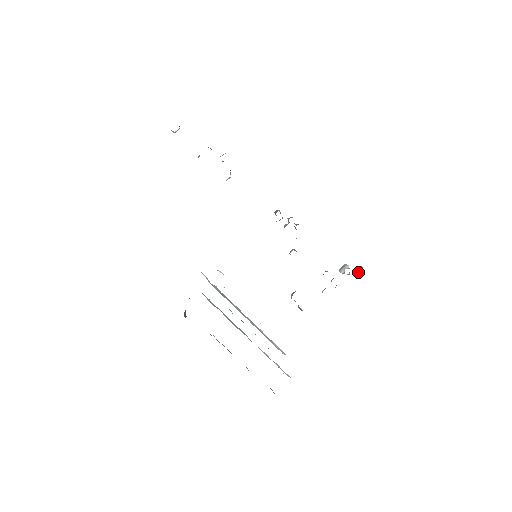
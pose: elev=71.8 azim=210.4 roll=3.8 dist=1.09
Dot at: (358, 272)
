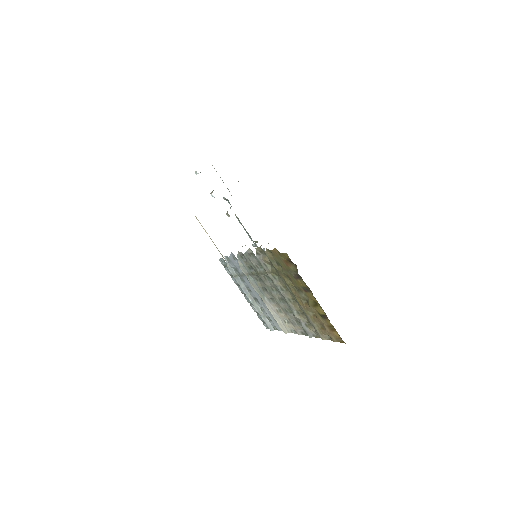
Dot at: occluded
